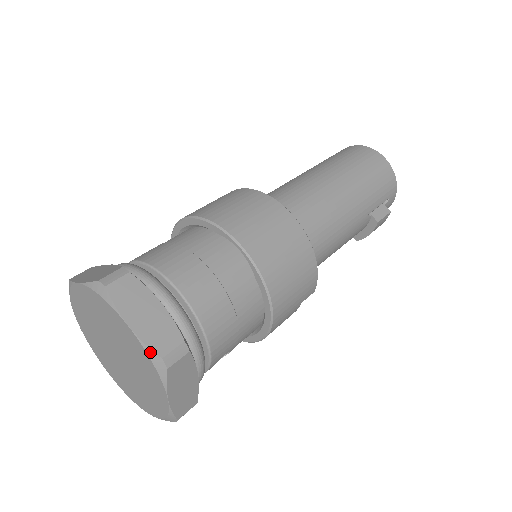
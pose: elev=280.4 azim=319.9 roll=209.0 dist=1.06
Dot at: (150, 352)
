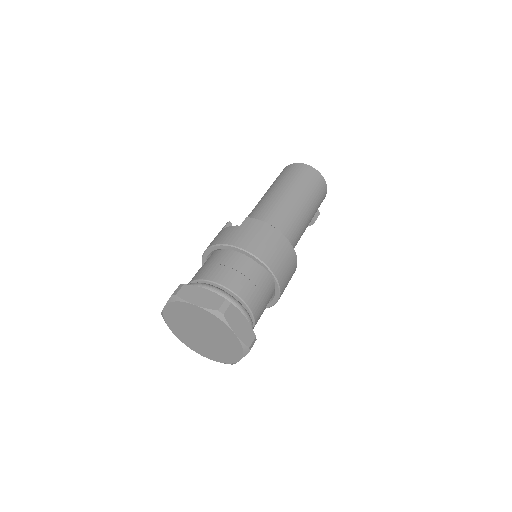
Dot at: (244, 345)
